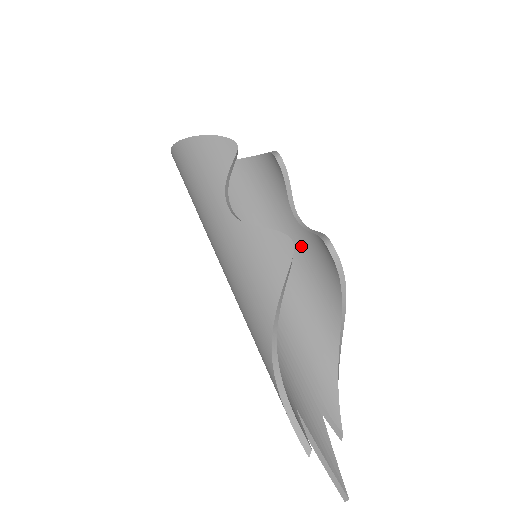
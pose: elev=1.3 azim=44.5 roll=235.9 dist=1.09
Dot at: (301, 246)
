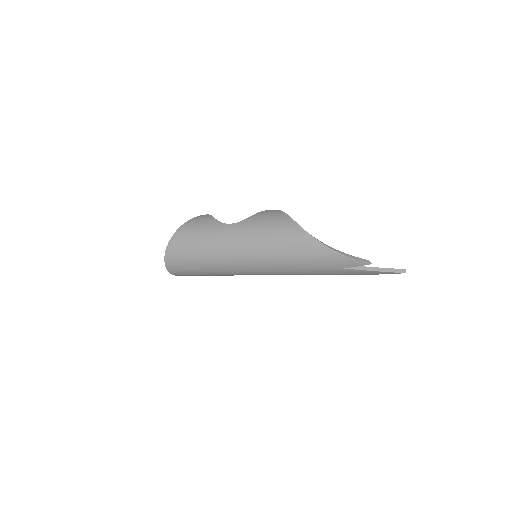
Dot at: occluded
